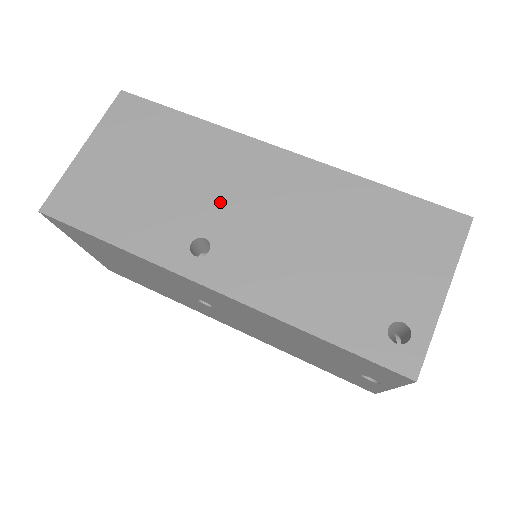
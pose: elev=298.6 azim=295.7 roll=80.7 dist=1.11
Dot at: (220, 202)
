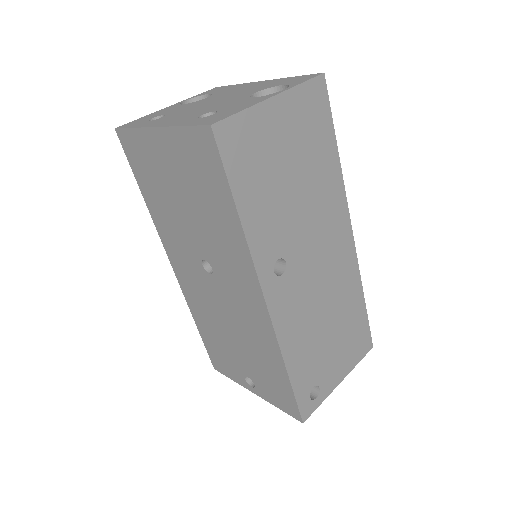
Dot at: (308, 242)
